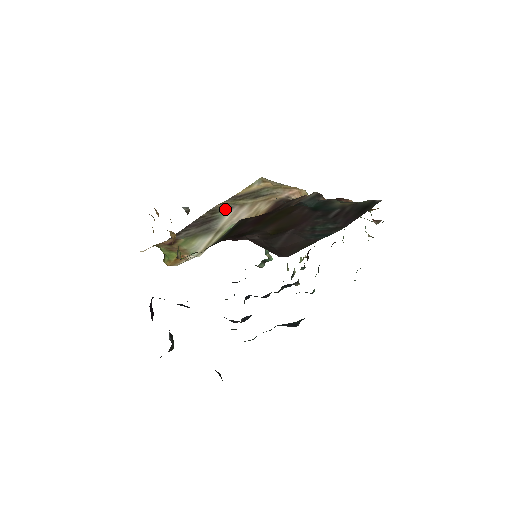
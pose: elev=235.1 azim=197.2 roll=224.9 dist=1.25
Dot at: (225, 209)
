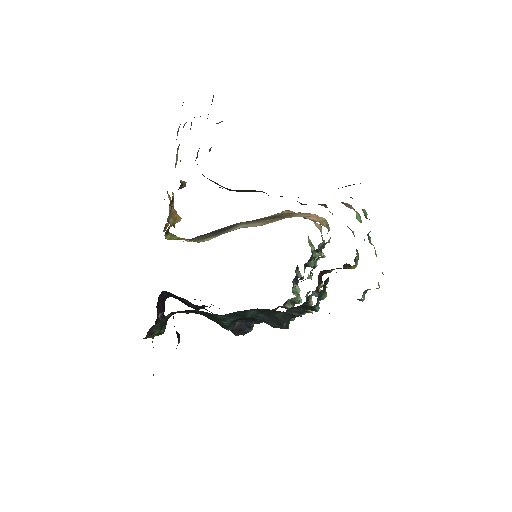
Dot at: (243, 223)
